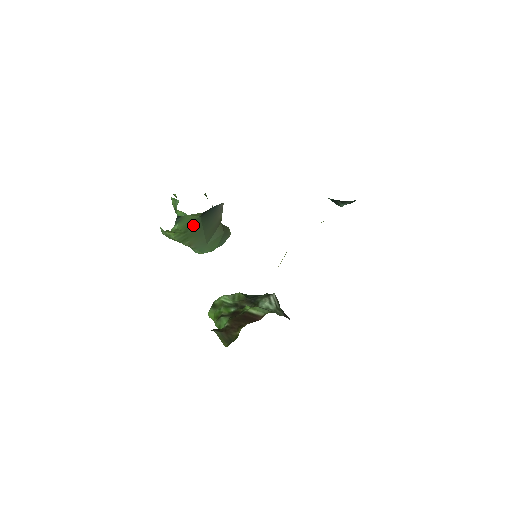
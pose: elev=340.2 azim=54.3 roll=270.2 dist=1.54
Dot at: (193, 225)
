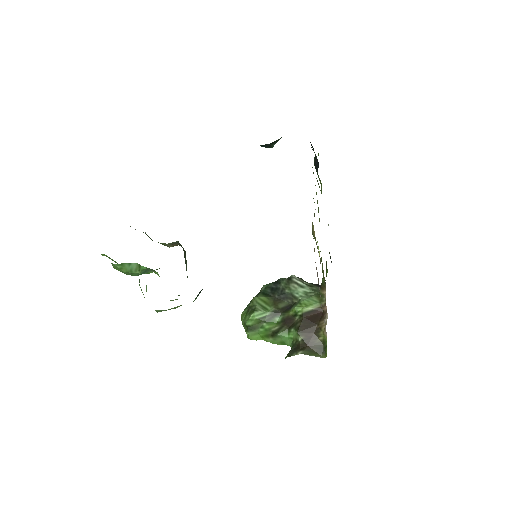
Dot at: occluded
